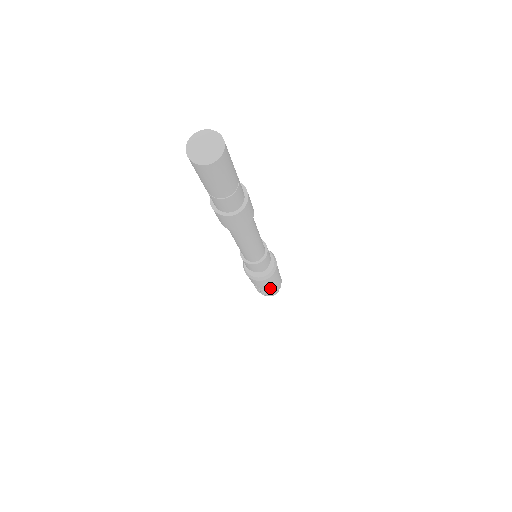
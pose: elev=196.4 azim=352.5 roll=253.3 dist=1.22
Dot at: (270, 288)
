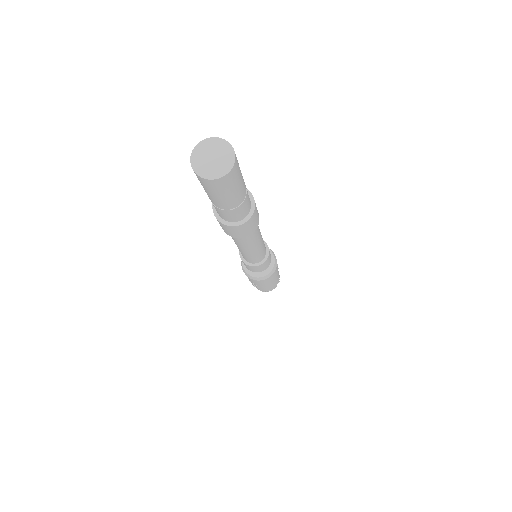
Dot at: (262, 286)
